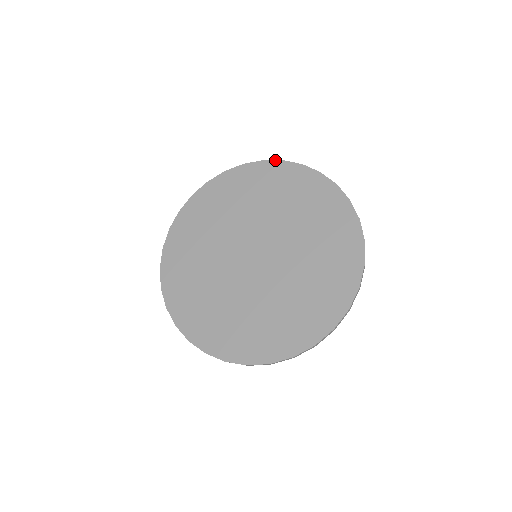
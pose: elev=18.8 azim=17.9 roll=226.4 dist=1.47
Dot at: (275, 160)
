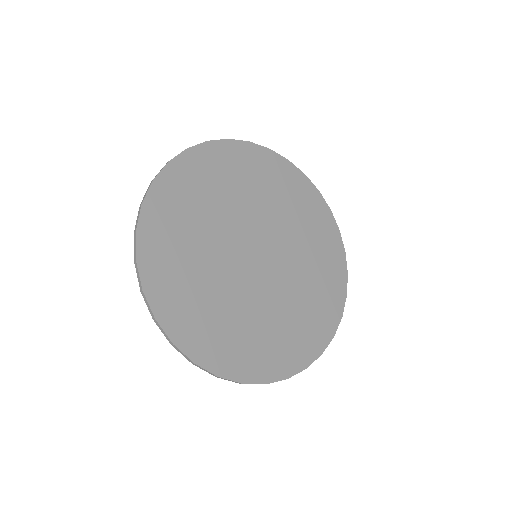
Dot at: occluded
